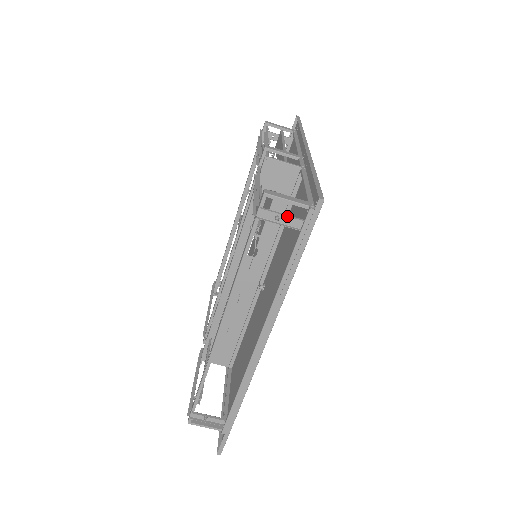
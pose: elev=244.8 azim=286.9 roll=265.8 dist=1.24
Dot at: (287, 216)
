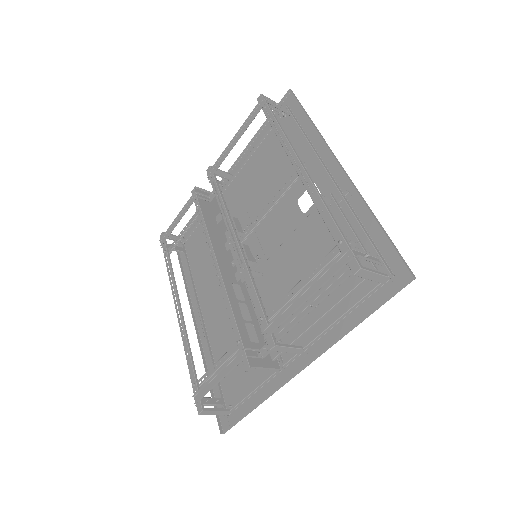
Dot at: occluded
